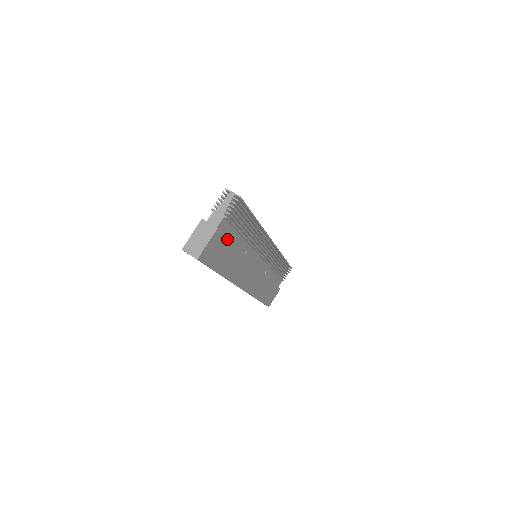
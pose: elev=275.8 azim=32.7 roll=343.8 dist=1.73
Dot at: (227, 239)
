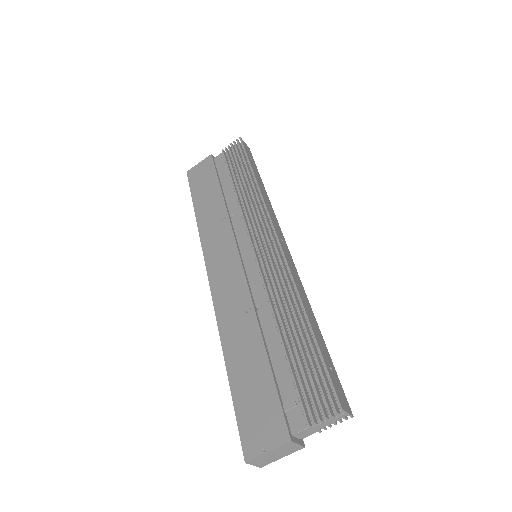
Dot at: occluded
